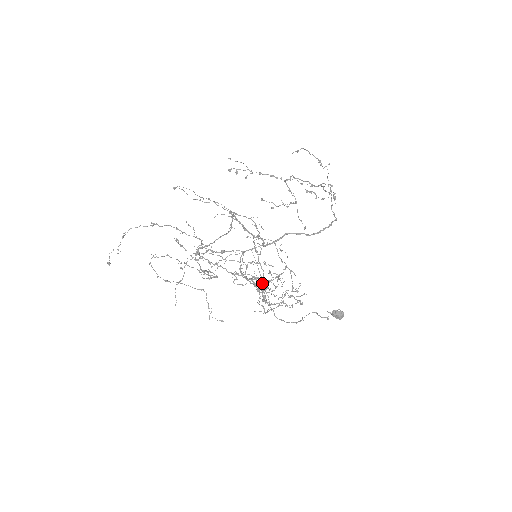
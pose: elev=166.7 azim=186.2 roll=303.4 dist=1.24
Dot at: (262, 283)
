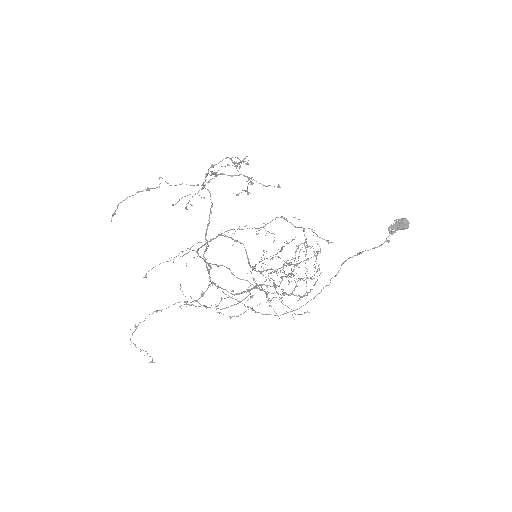
Dot at: occluded
